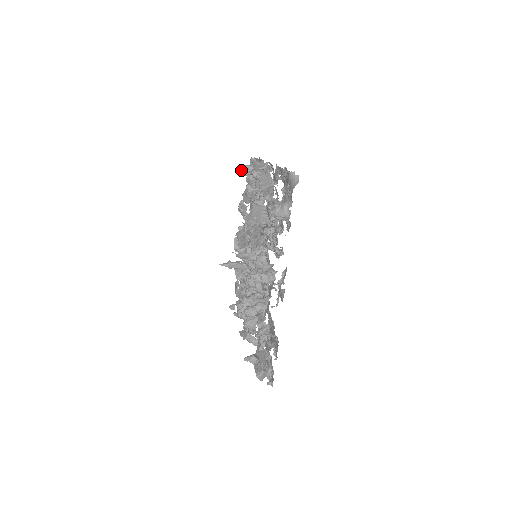
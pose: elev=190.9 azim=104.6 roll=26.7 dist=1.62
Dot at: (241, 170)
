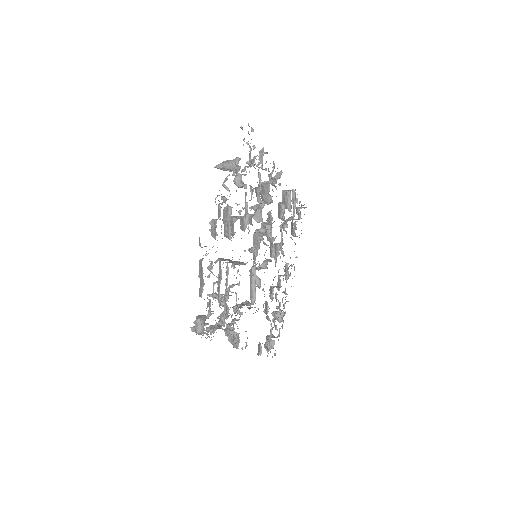
Dot at: (220, 169)
